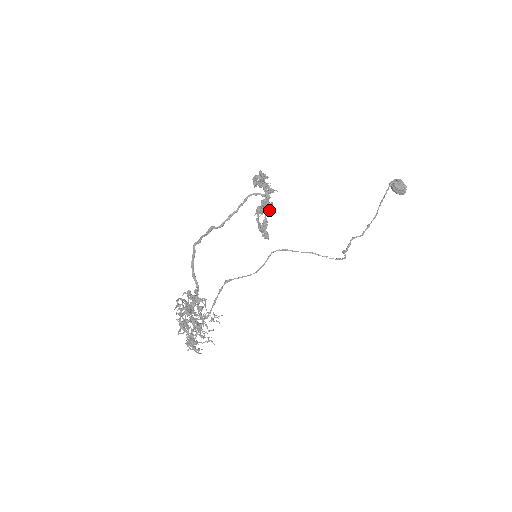
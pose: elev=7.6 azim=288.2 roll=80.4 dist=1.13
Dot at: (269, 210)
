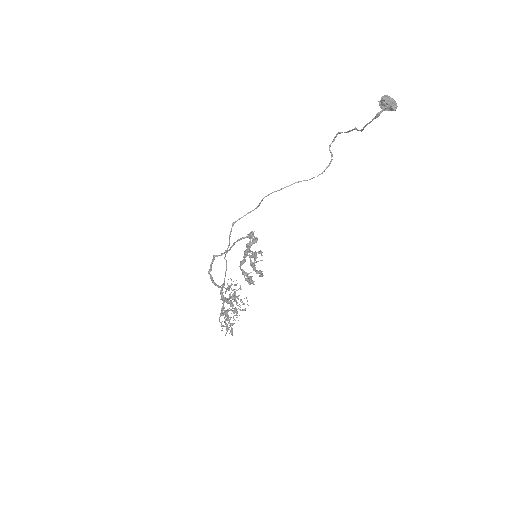
Dot at: (260, 276)
